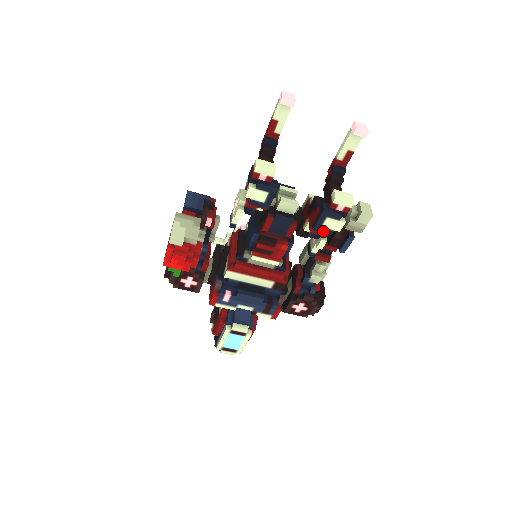
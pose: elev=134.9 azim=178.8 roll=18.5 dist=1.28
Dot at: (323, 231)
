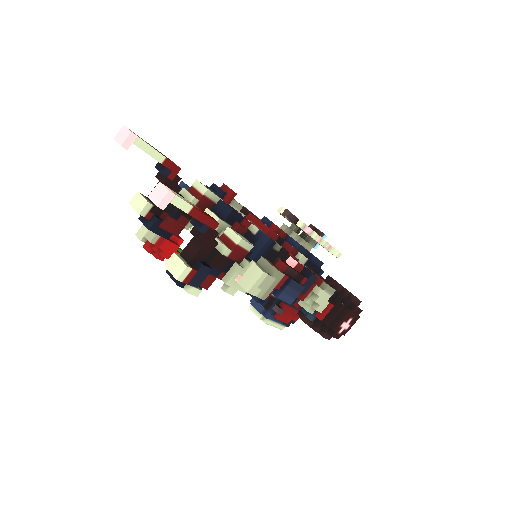
Dot at: occluded
